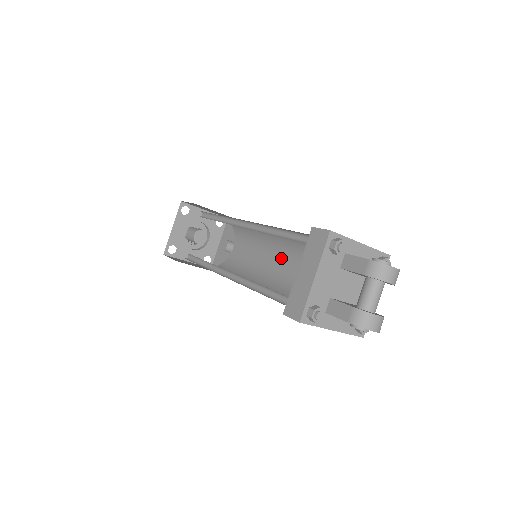
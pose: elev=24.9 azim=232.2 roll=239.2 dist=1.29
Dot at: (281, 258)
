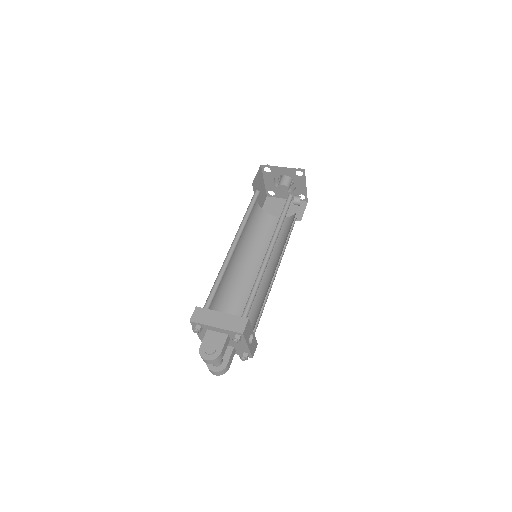
Dot at: occluded
